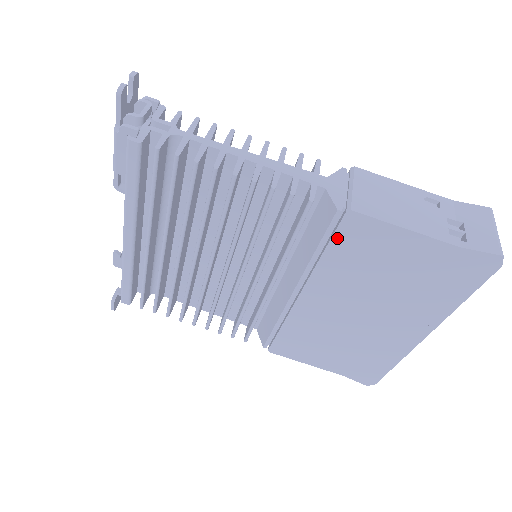
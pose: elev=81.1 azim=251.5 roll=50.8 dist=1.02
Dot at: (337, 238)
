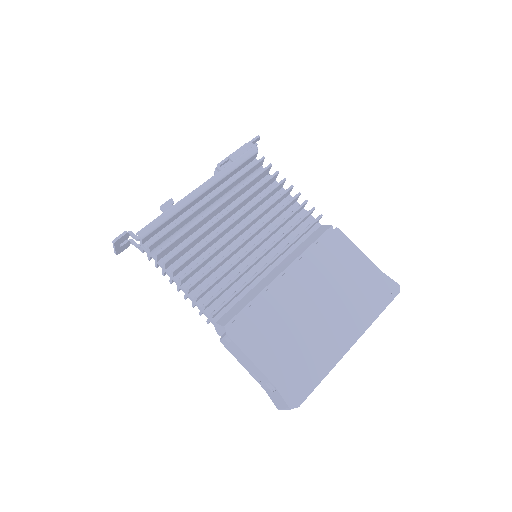
Dot at: (326, 241)
